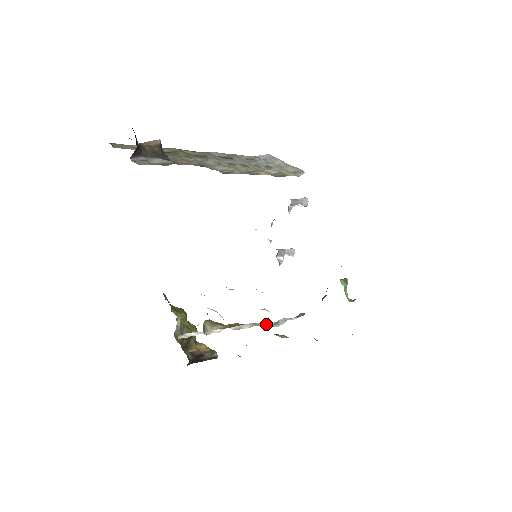
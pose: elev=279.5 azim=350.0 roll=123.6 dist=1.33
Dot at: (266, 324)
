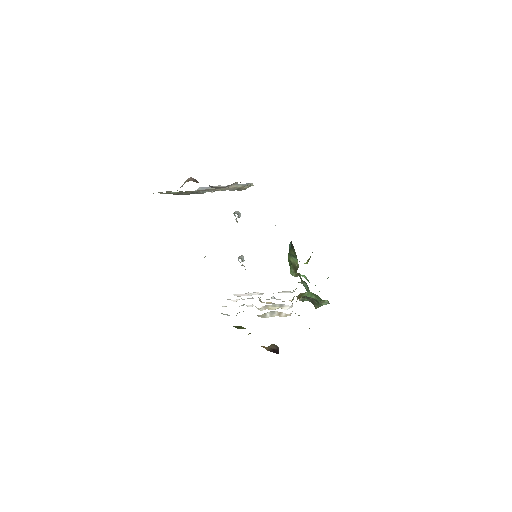
Dot at: occluded
